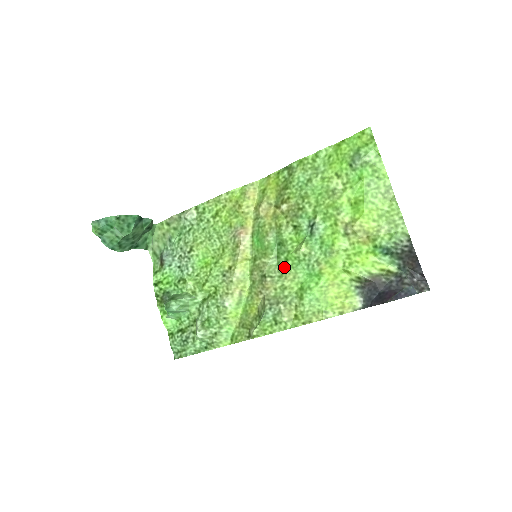
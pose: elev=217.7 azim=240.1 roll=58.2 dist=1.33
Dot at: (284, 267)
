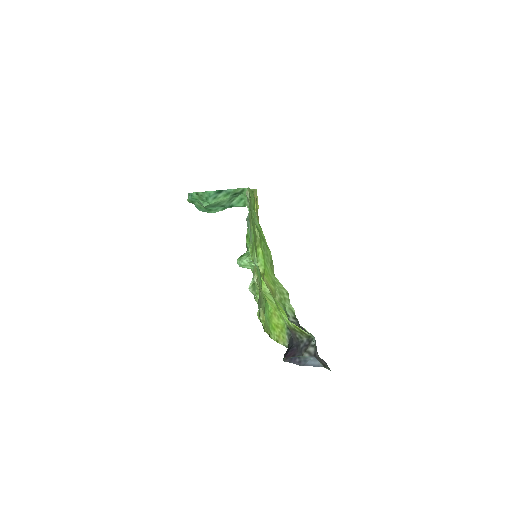
Dot at: occluded
